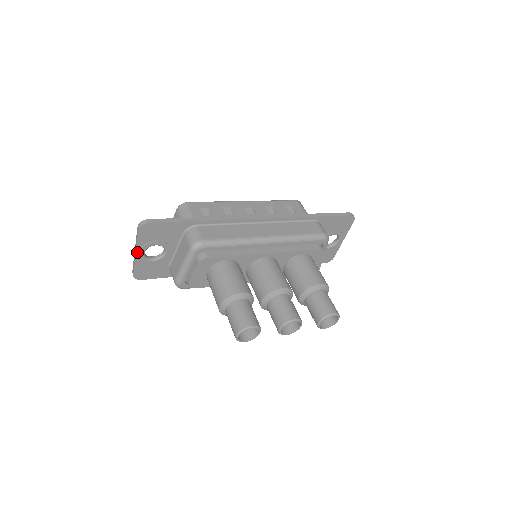
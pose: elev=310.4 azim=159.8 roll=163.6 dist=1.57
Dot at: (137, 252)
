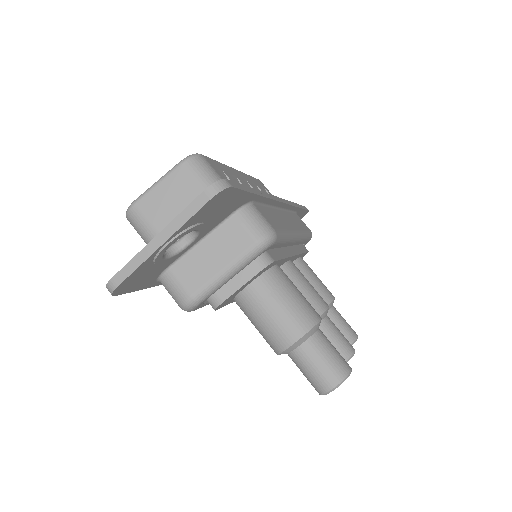
Dot at: (166, 241)
